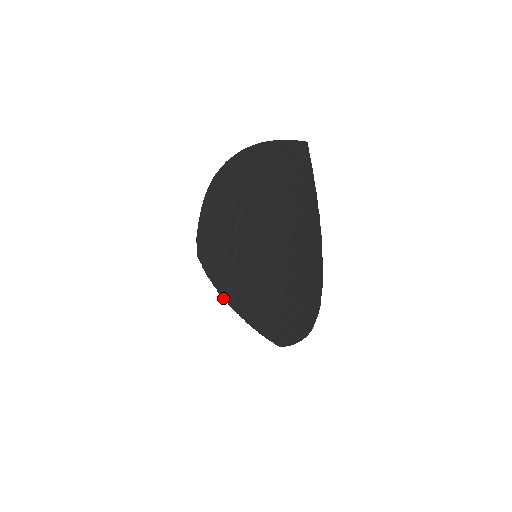
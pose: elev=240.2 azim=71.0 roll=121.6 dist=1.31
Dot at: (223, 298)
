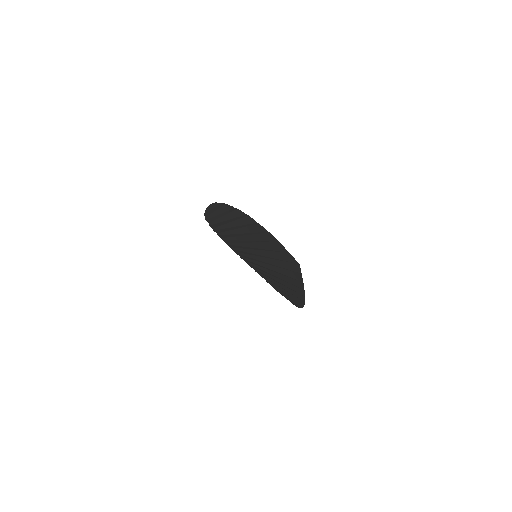
Dot at: occluded
